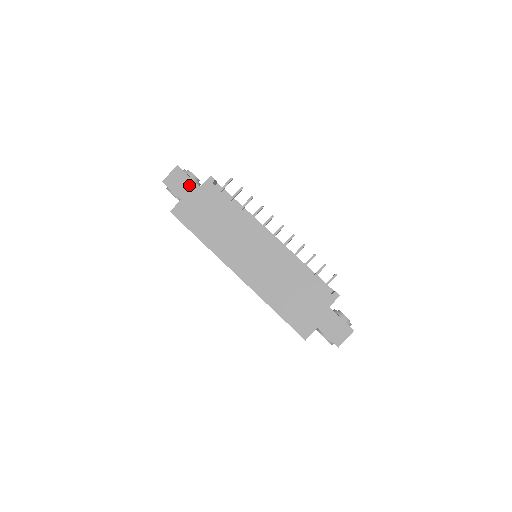
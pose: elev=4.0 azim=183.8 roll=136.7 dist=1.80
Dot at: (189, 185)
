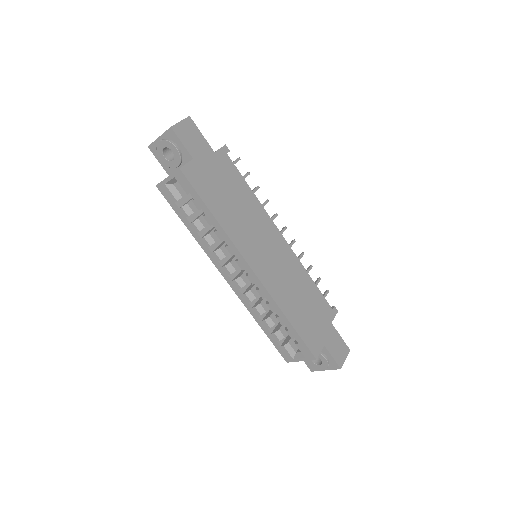
Dot at: (203, 145)
